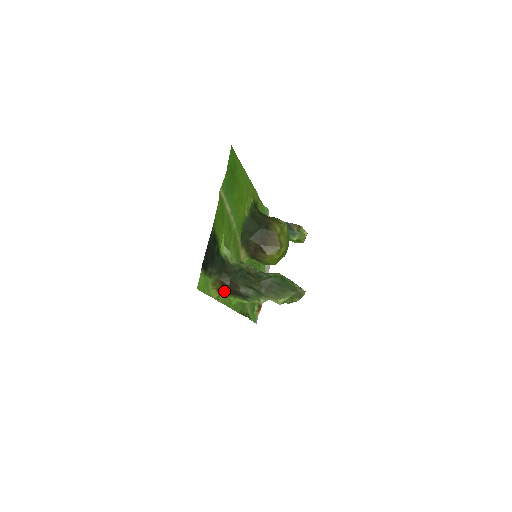
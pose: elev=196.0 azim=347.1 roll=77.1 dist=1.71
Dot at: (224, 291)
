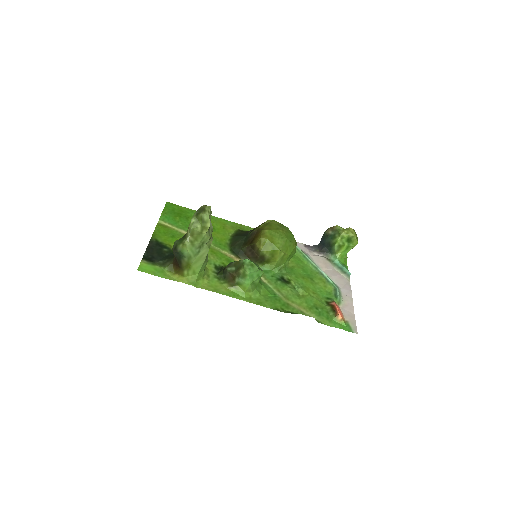
Dot at: (180, 269)
